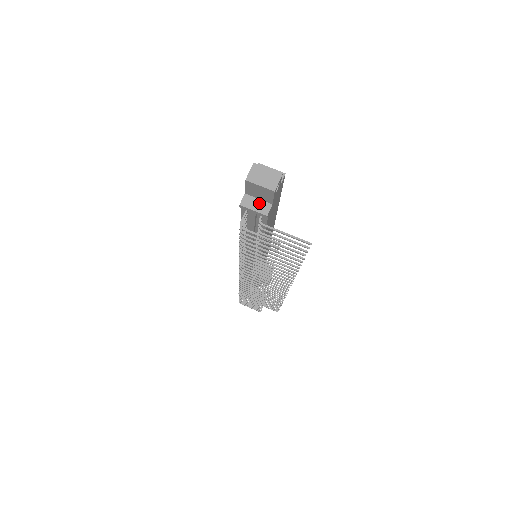
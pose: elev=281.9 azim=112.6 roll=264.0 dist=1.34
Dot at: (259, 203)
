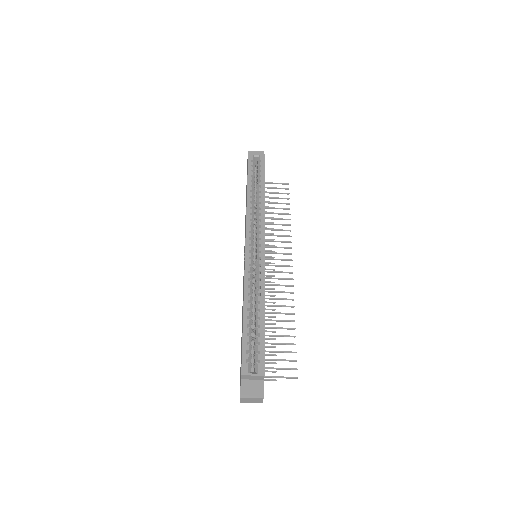
Dot at: occluded
